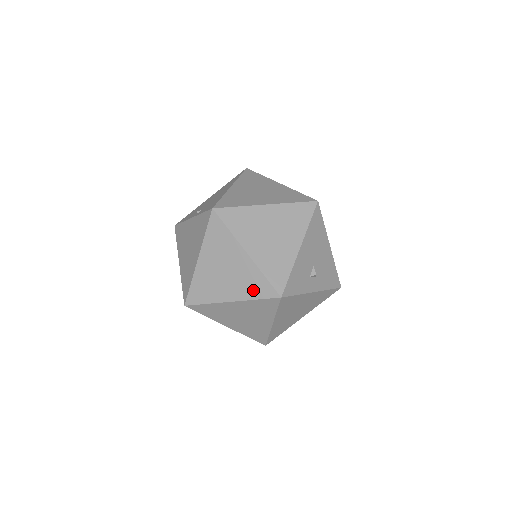
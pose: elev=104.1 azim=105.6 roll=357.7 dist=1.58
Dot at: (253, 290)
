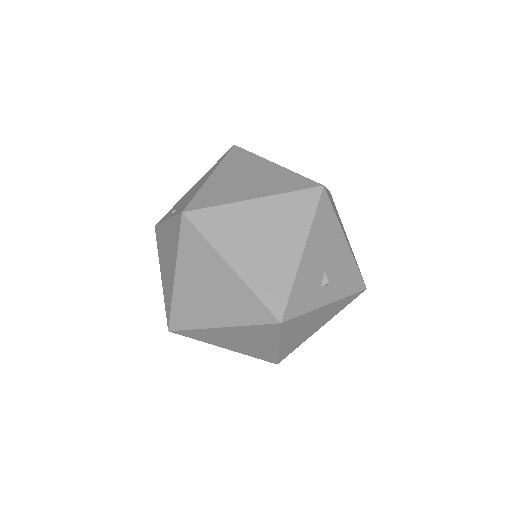
Dot at: (245, 314)
